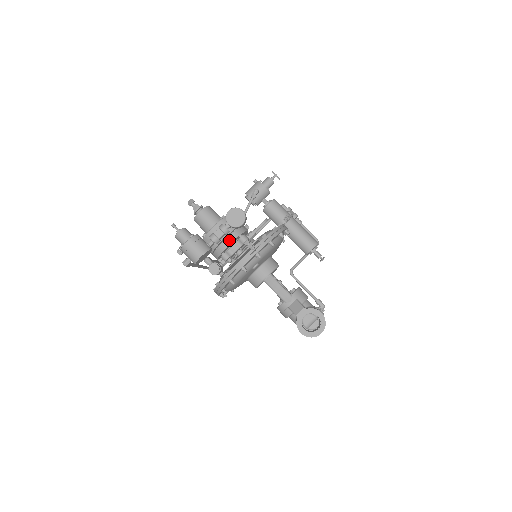
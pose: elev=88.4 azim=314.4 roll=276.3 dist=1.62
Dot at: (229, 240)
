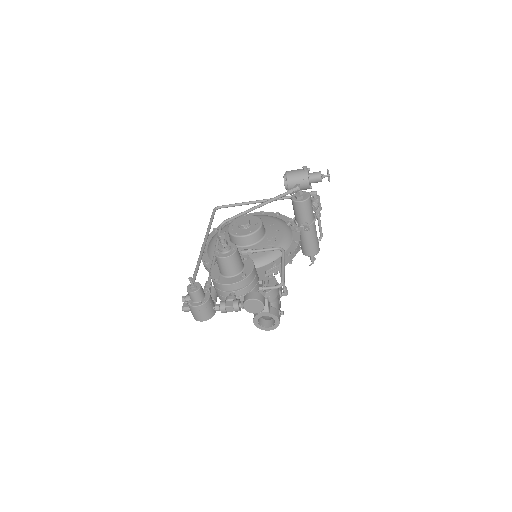
Dot at: occluded
